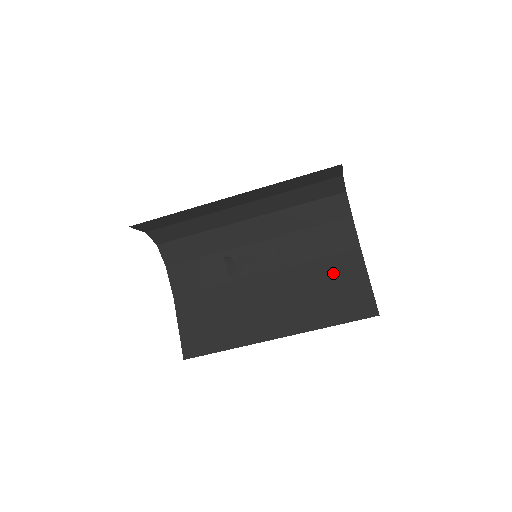
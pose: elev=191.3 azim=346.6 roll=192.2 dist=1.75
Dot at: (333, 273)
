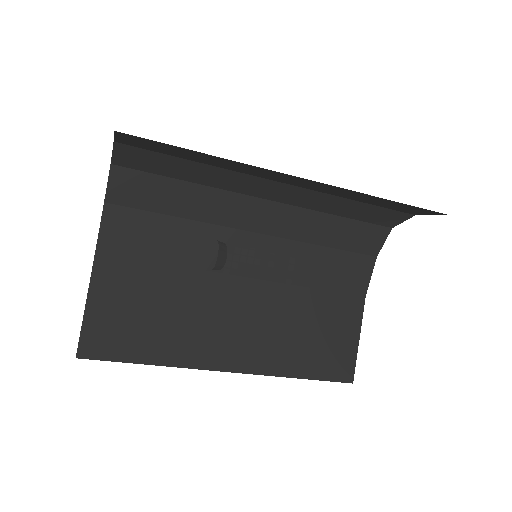
Dot at: (326, 313)
